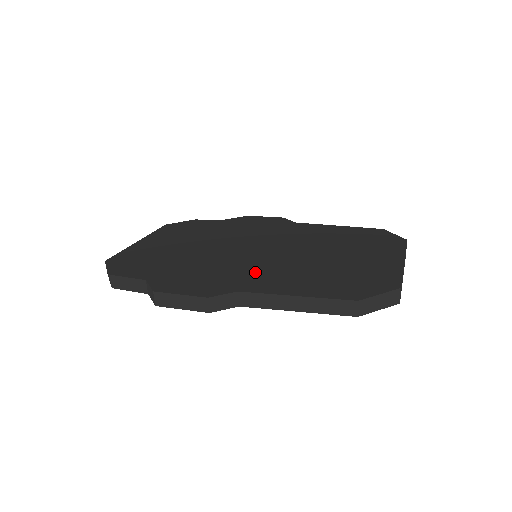
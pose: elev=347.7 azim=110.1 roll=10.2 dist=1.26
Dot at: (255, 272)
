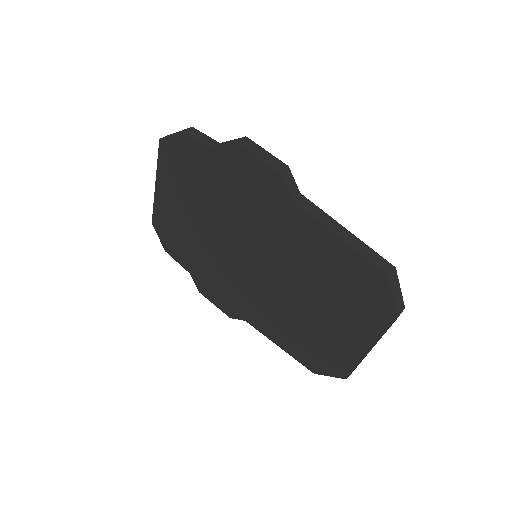
Dot at: (254, 302)
